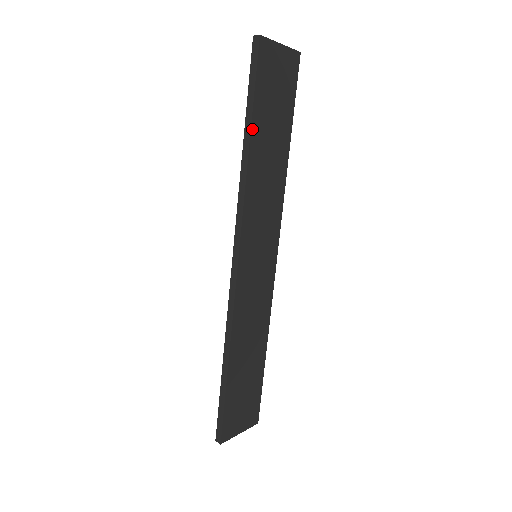
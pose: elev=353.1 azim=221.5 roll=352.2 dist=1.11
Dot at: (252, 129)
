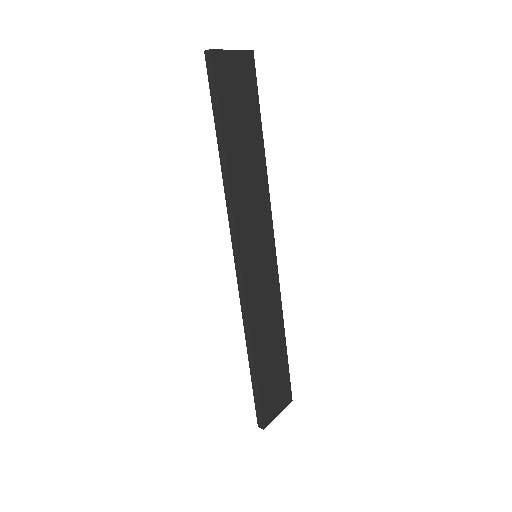
Dot at: (225, 142)
